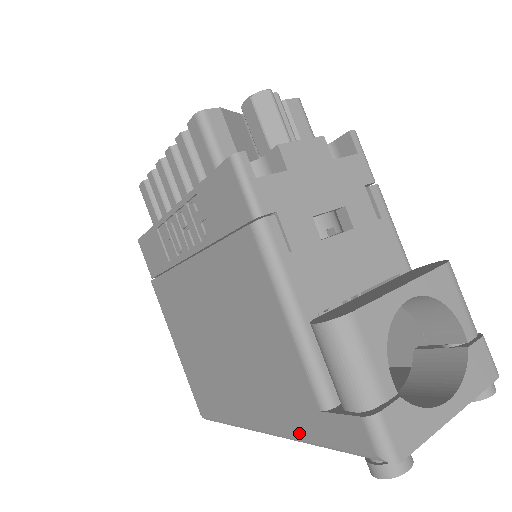
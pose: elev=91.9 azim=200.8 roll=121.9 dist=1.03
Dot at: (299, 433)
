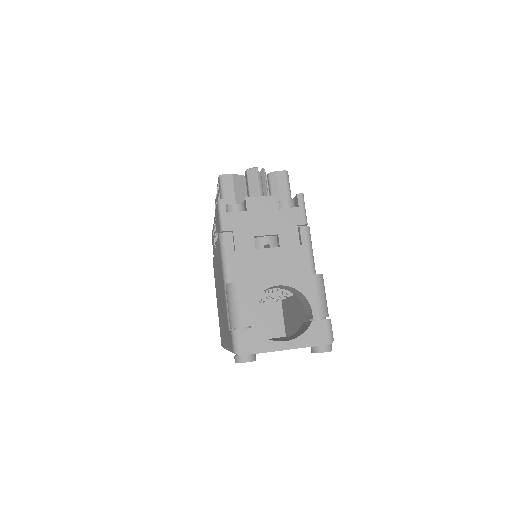
Dot at: (228, 345)
